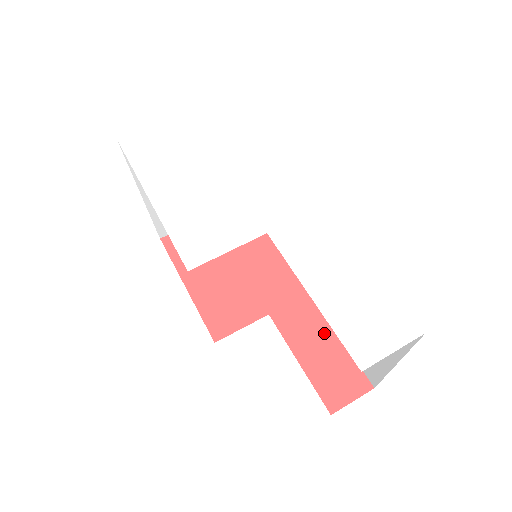
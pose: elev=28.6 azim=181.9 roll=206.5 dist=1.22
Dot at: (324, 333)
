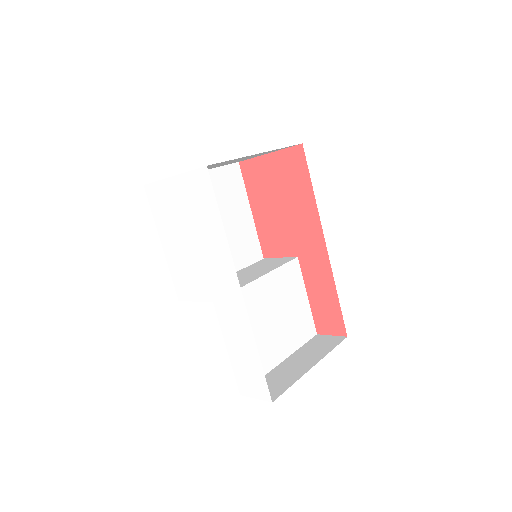
Dot at: (329, 288)
